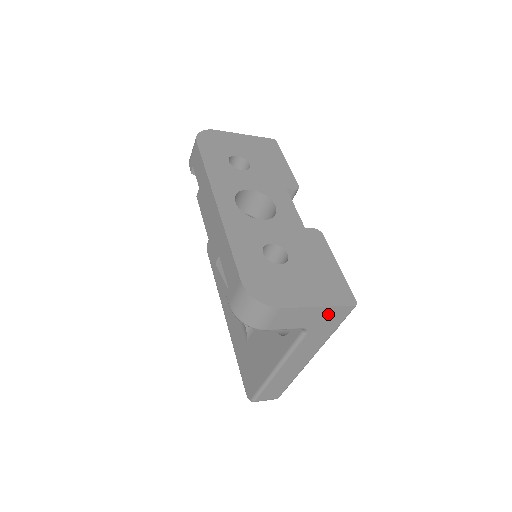
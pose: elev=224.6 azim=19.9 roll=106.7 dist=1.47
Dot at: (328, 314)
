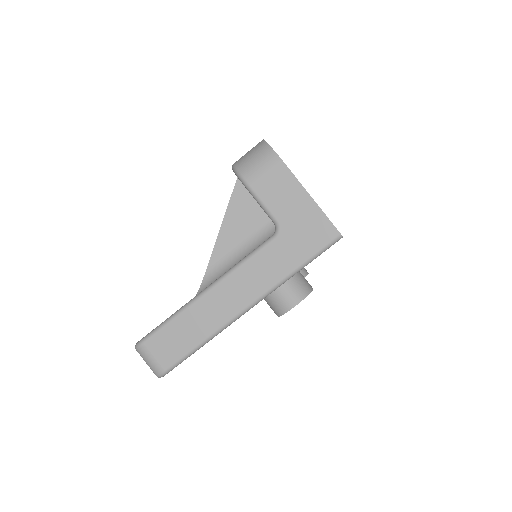
Dot at: (311, 221)
